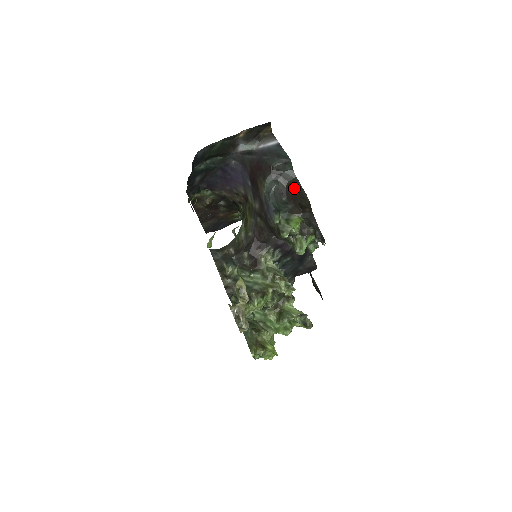
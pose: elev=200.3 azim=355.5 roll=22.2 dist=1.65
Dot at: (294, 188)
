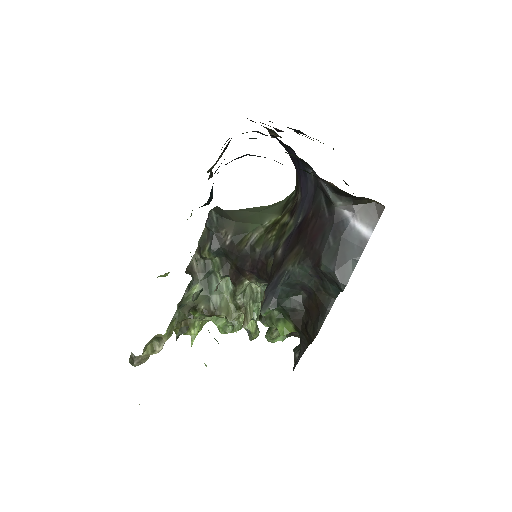
Dot at: (319, 307)
